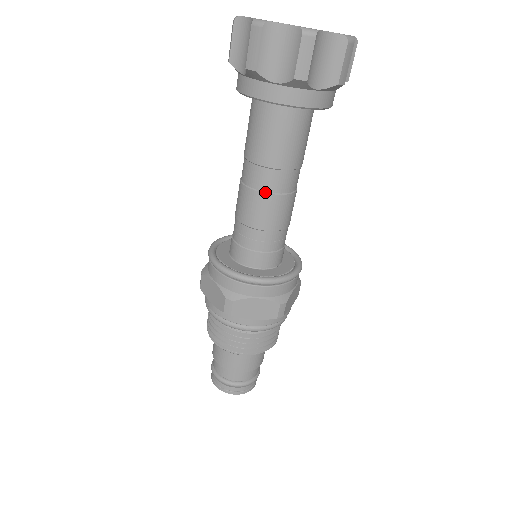
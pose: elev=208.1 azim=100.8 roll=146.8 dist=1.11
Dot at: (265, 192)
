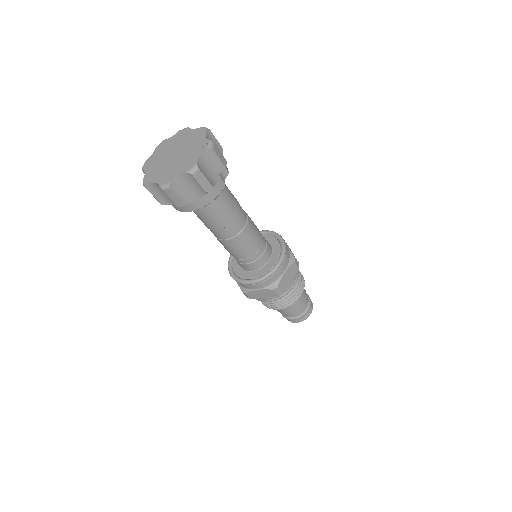
Dot at: (223, 240)
